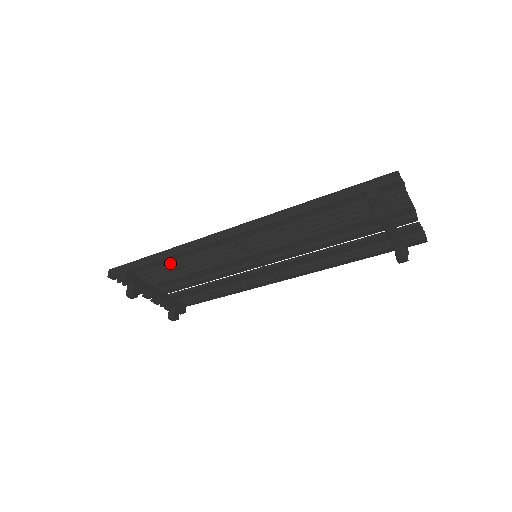
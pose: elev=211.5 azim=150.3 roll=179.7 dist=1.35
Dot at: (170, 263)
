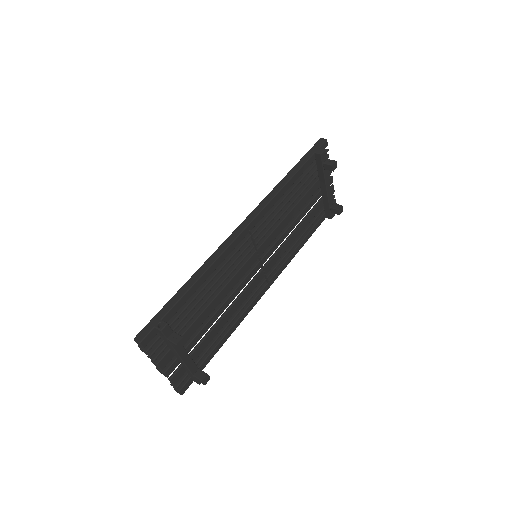
Dot at: (199, 290)
